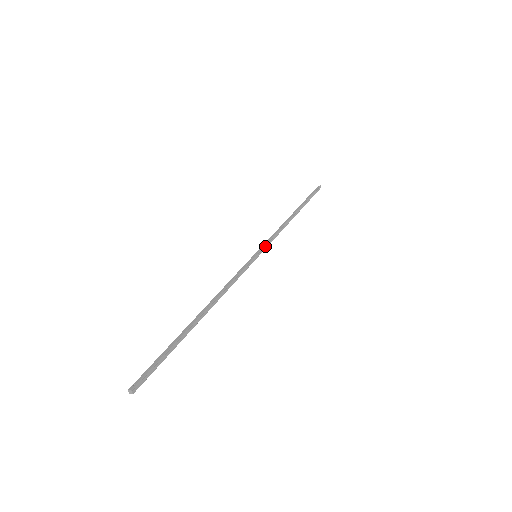
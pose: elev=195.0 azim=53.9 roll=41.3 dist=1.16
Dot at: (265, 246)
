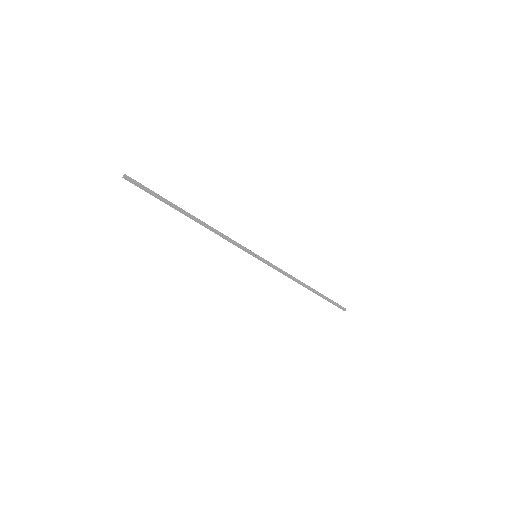
Dot at: (267, 262)
